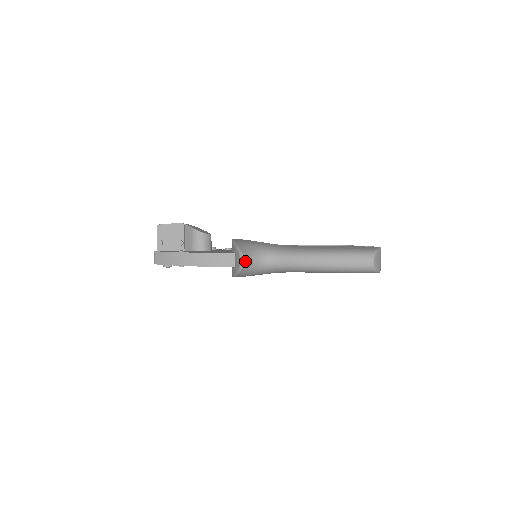
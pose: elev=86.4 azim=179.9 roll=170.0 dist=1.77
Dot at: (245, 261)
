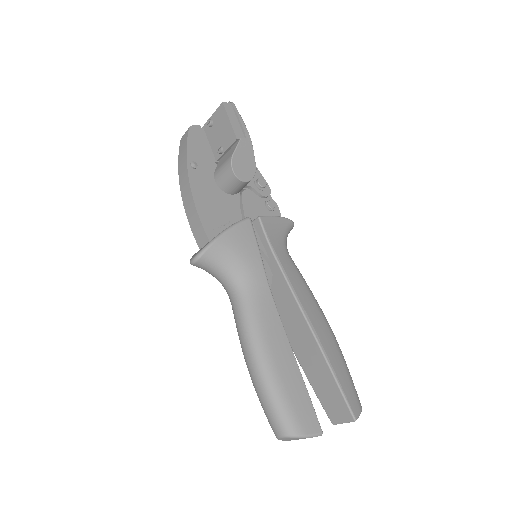
Dot at: (197, 264)
